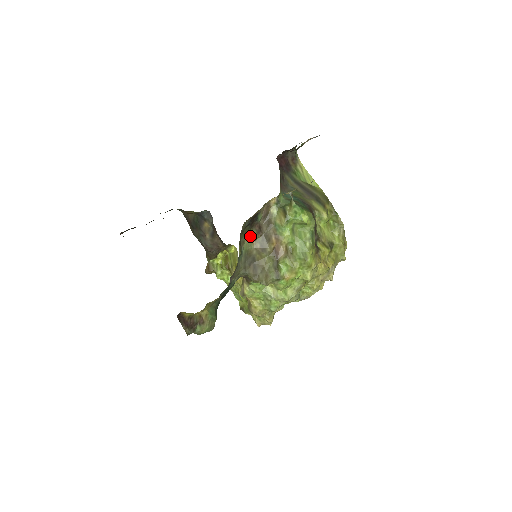
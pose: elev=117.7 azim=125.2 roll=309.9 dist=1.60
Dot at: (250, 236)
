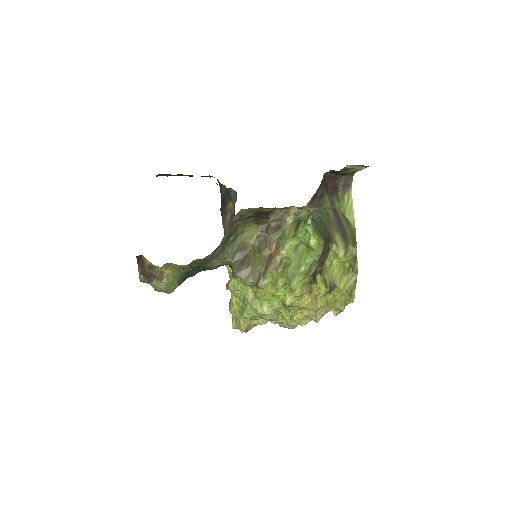
Dot at: (253, 230)
